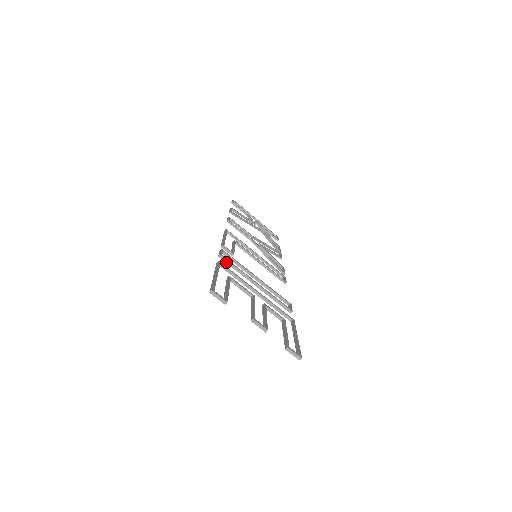
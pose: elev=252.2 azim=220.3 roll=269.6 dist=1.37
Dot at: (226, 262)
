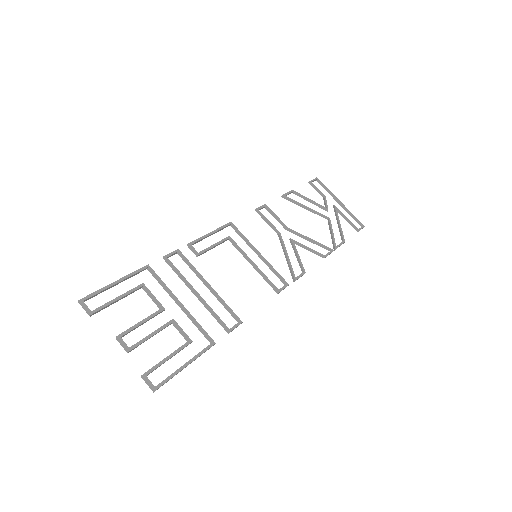
Dot at: (169, 265)
